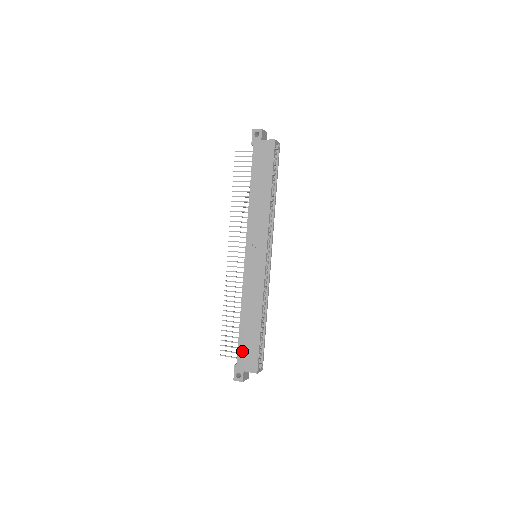
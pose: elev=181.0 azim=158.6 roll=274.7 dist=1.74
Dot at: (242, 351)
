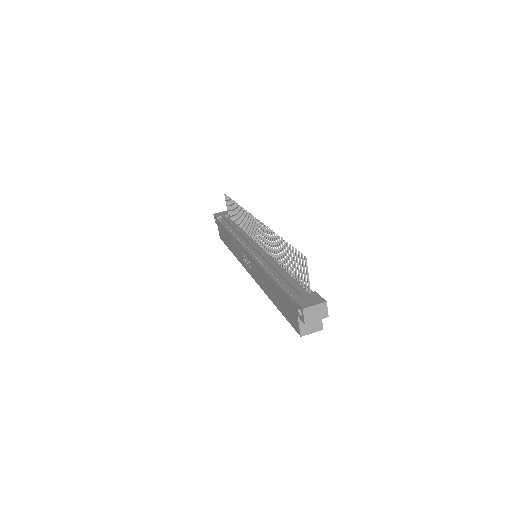
Dot at: (221, 227)
